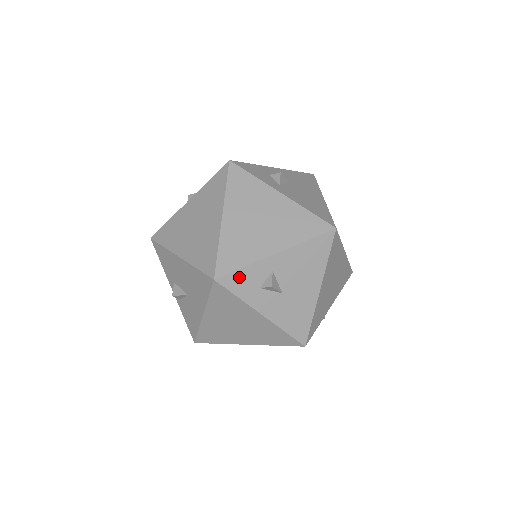
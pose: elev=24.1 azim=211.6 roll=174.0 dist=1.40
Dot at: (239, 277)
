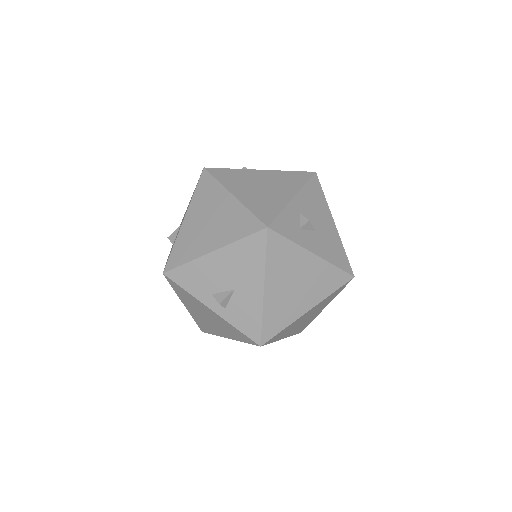
Dot at: (282, 222)
